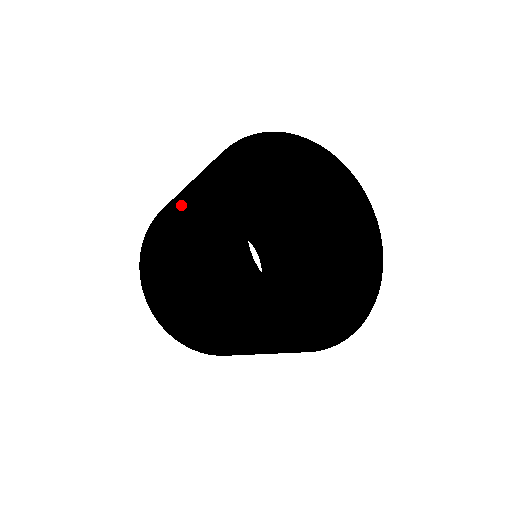
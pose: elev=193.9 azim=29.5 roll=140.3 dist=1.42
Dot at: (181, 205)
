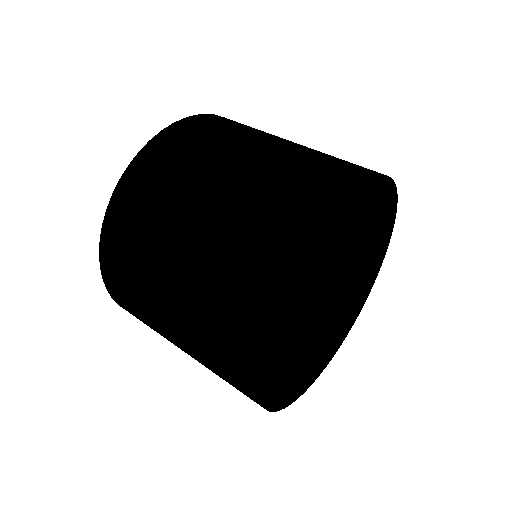
Dot at: occluded
